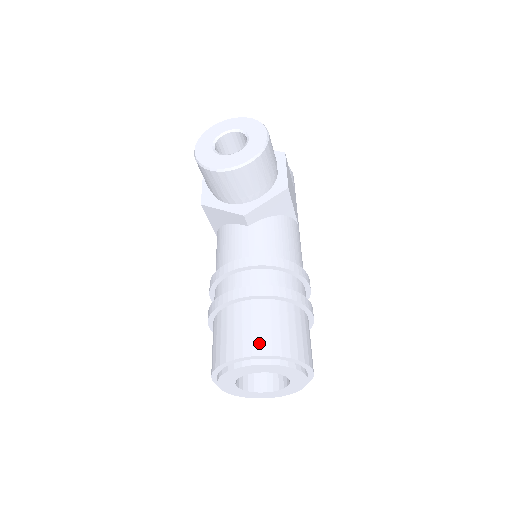
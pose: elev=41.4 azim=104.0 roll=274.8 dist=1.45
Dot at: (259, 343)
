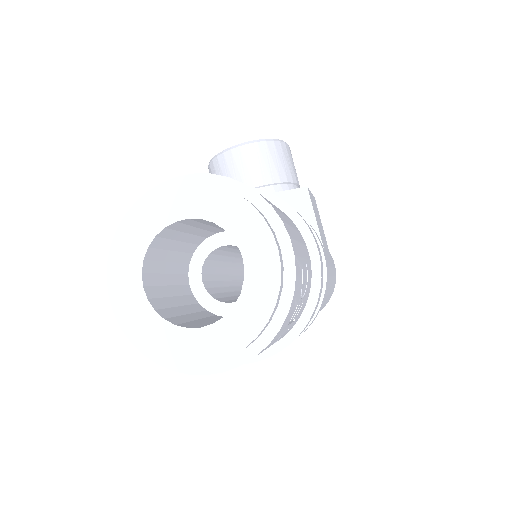
Dot at: occluded
